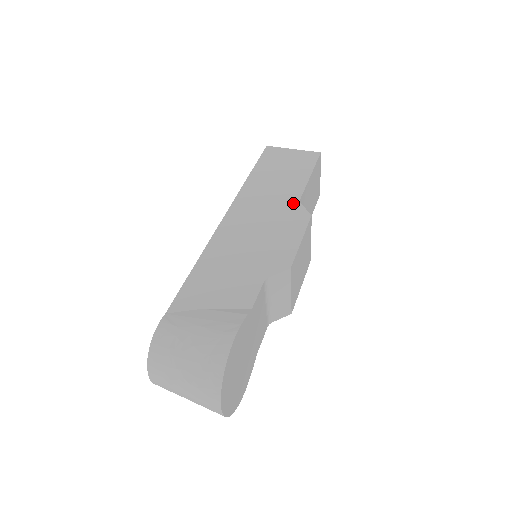
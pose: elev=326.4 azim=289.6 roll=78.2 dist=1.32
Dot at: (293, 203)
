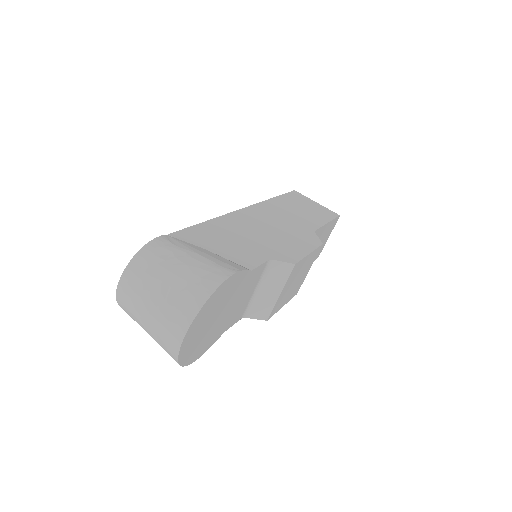
Dot at: (309, 229)
